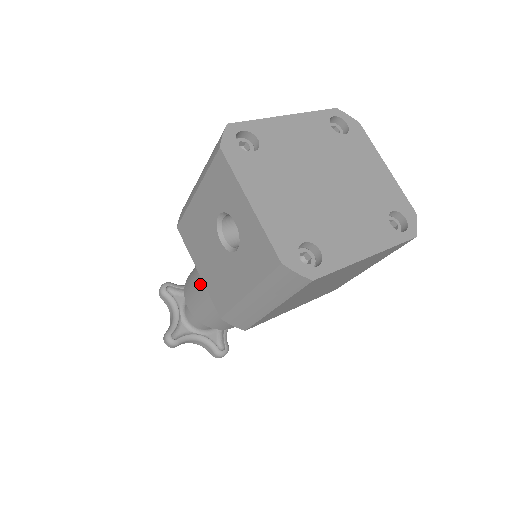
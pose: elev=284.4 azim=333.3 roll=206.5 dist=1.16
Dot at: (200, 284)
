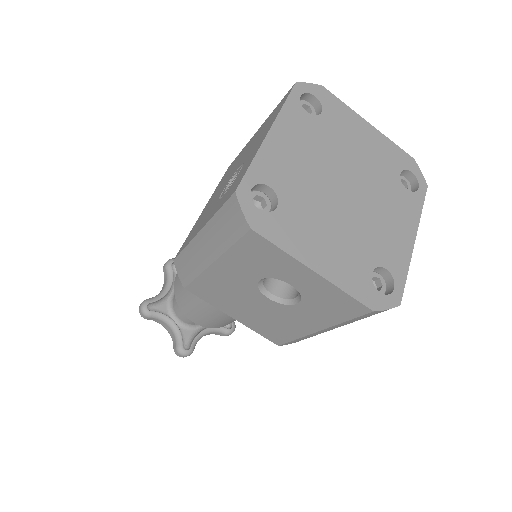
Dot at: (209, 306)
